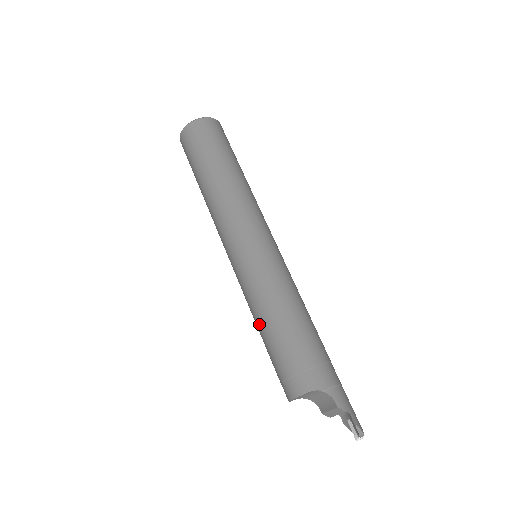
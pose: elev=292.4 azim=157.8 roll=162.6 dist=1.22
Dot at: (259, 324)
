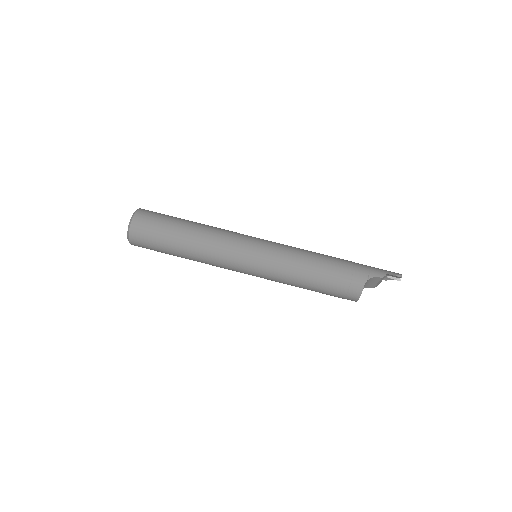
Dot at: (303, 286)
